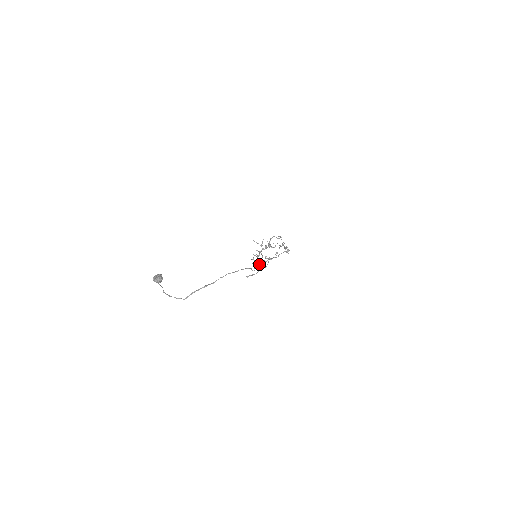
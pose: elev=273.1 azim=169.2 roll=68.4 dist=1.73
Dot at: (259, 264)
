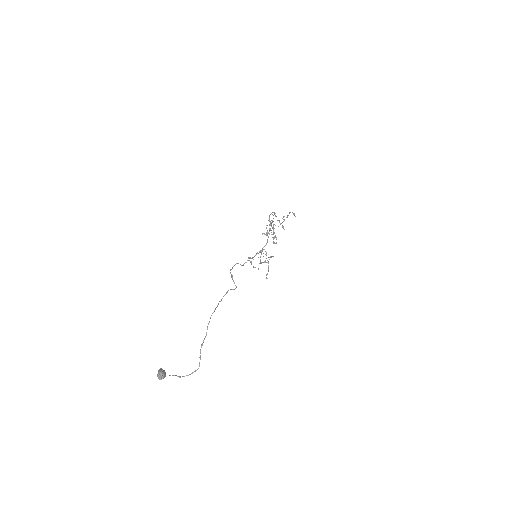
Dot at: (259, 263)
